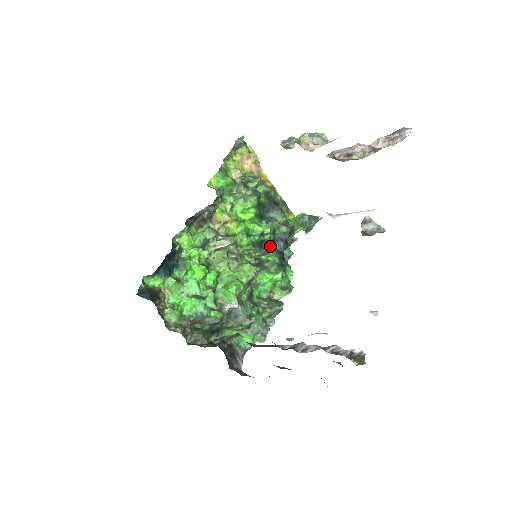
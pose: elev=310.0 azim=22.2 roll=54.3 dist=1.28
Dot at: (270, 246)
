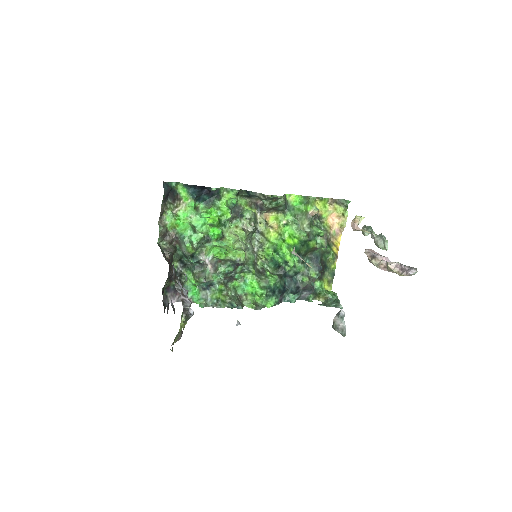
Dot at: (283, 276)
